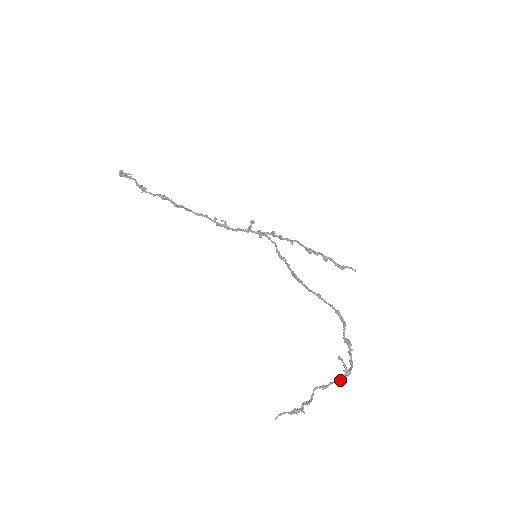
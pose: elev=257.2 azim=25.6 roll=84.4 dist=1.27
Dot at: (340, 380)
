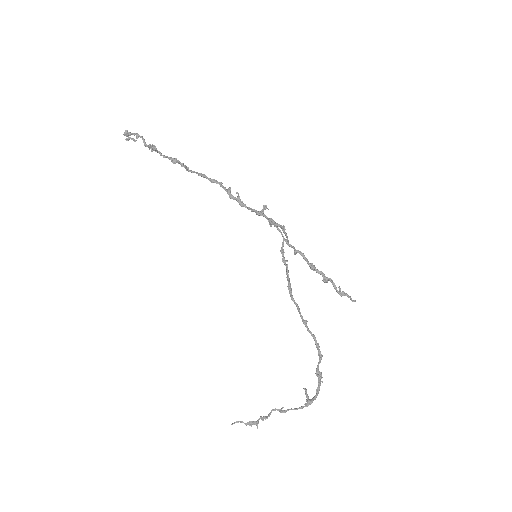
Dot at: occluded
